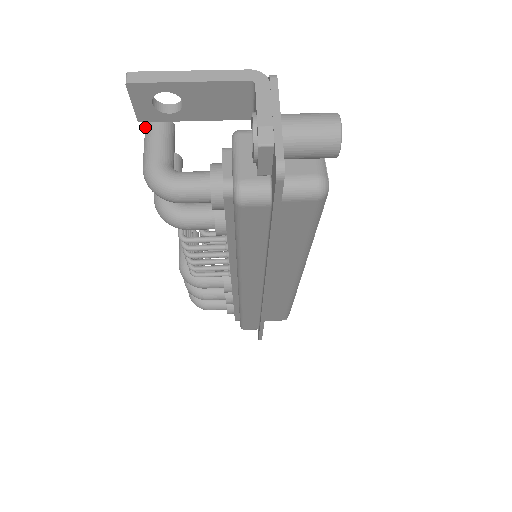
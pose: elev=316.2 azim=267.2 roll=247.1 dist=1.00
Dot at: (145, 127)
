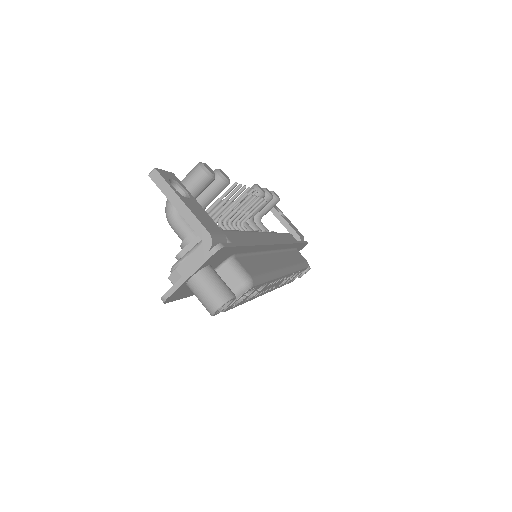
Dot at: (196, 165)
